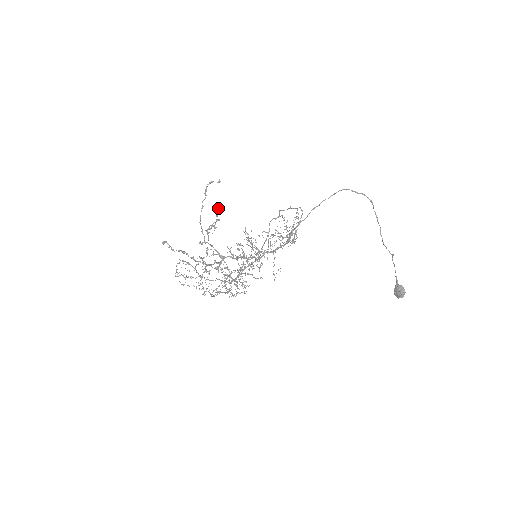
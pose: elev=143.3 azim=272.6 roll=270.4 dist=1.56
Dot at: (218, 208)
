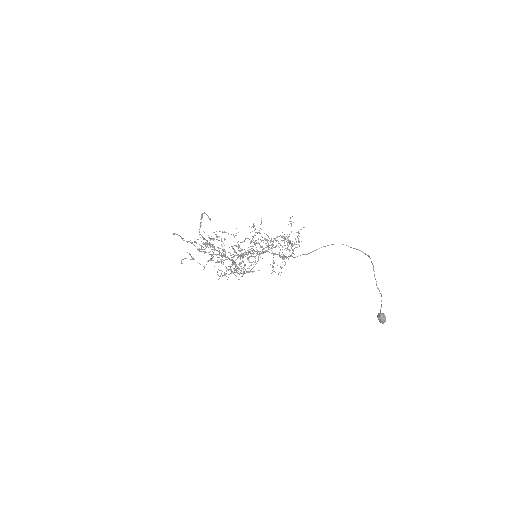
Dot at: (210, 239)
